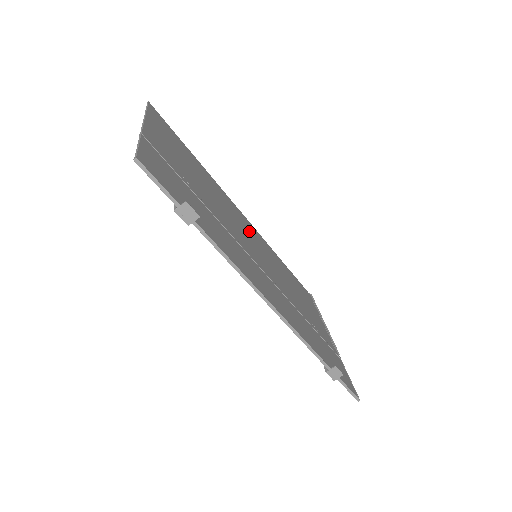
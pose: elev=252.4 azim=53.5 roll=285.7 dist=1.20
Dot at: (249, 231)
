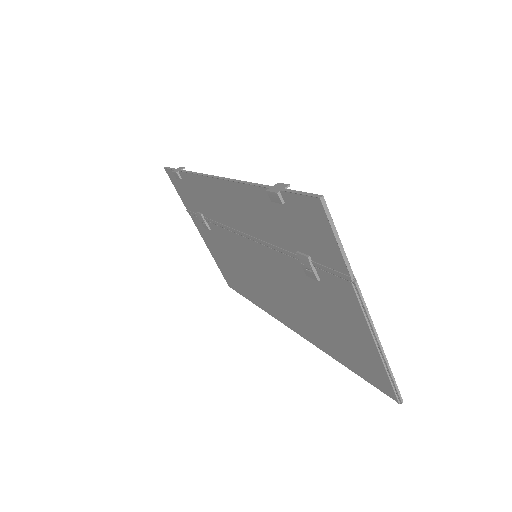
Dot at: (279, 300)
